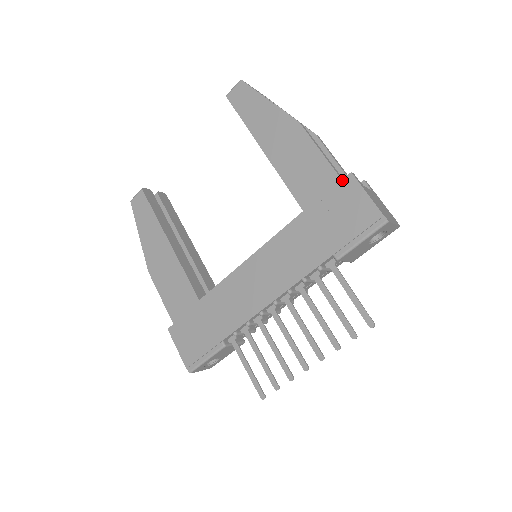
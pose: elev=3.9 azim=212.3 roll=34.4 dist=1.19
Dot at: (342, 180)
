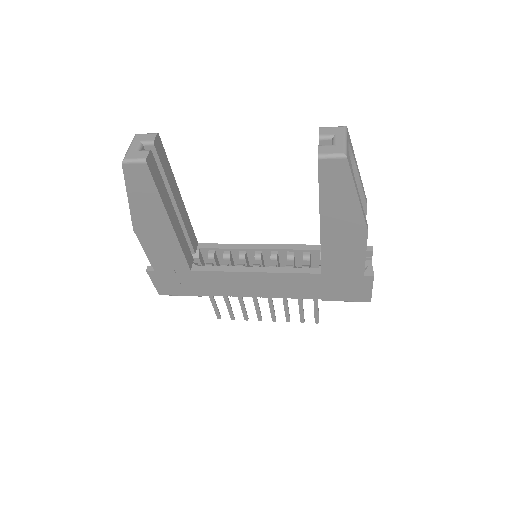
Dot at: (364, 276)
